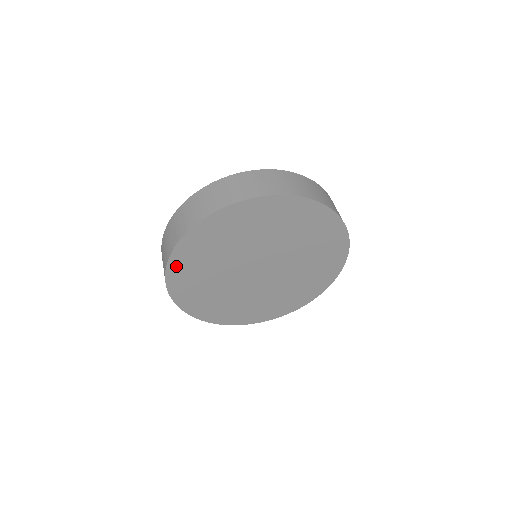
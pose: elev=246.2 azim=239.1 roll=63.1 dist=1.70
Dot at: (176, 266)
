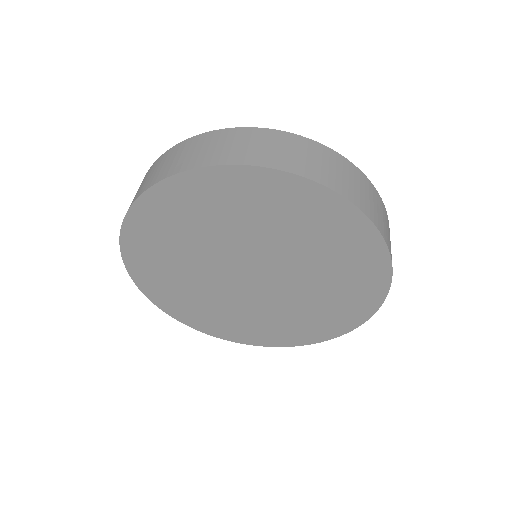
Dot at: (138, 269)
